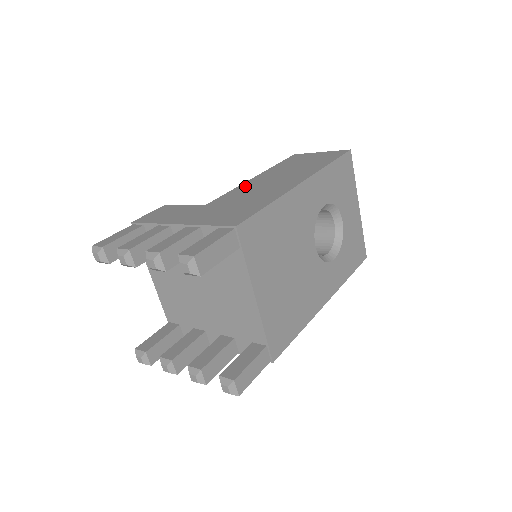
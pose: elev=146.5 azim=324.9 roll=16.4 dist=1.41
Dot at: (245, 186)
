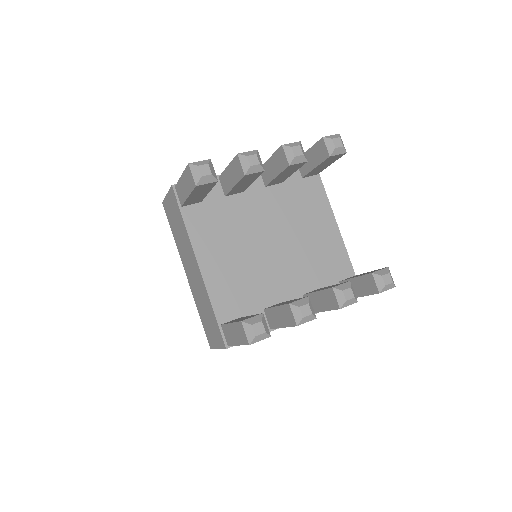
Dot at: occluded
